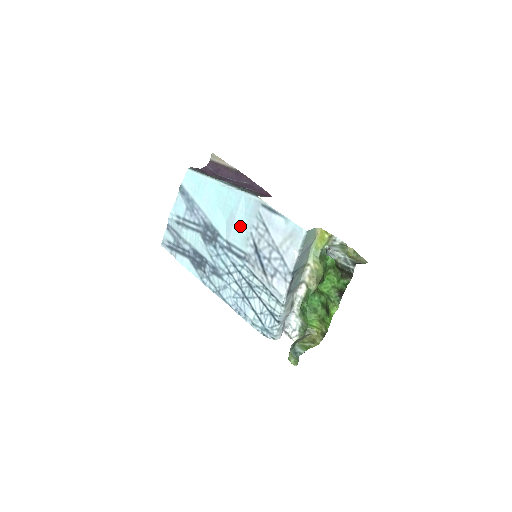
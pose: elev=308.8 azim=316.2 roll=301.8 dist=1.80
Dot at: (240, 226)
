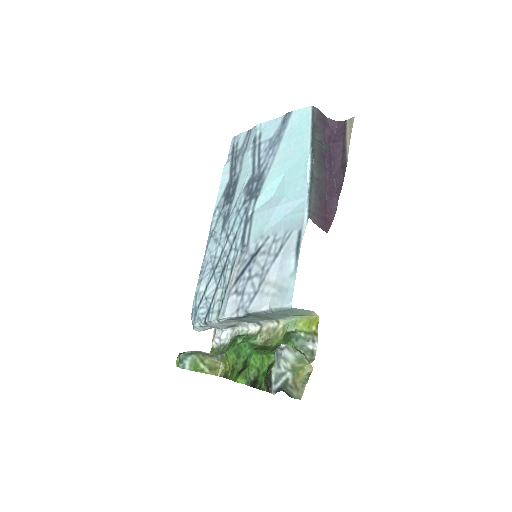
Dot at: (271, 218)
